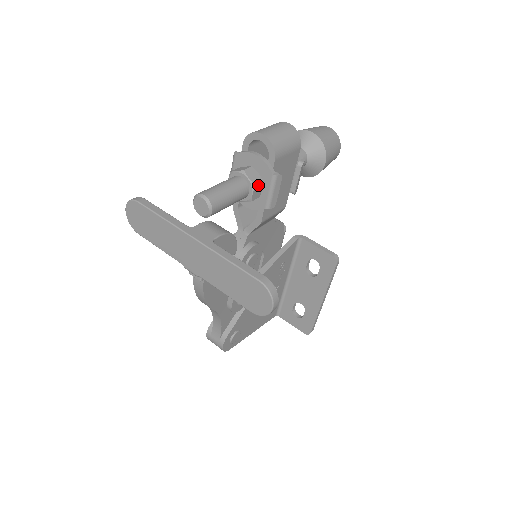
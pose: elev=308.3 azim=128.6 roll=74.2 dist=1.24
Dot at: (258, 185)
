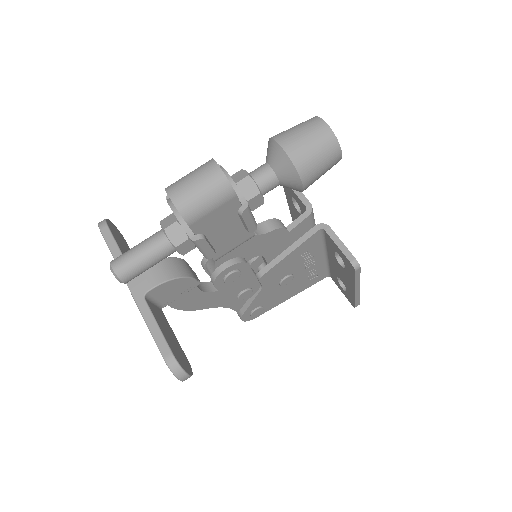
Dot at: (182, 244)
